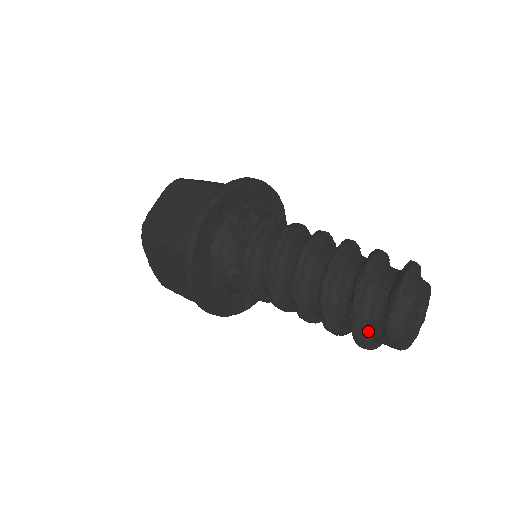
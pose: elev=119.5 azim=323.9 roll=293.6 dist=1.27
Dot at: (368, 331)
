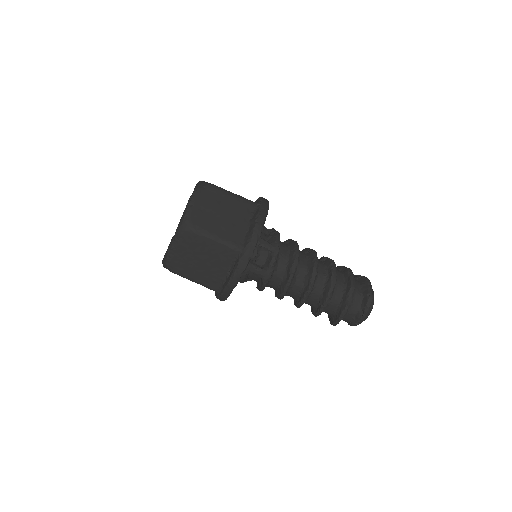
Dot at: occluded
